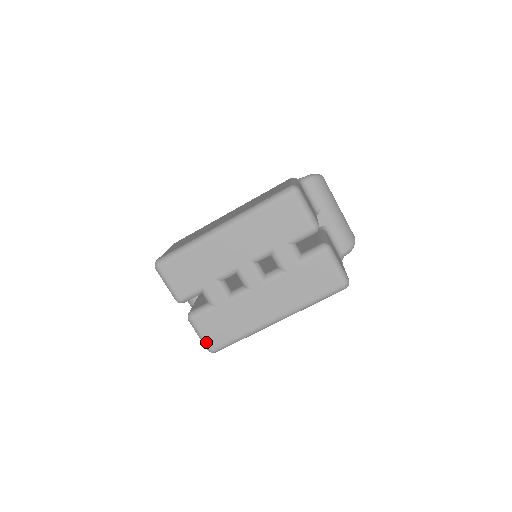
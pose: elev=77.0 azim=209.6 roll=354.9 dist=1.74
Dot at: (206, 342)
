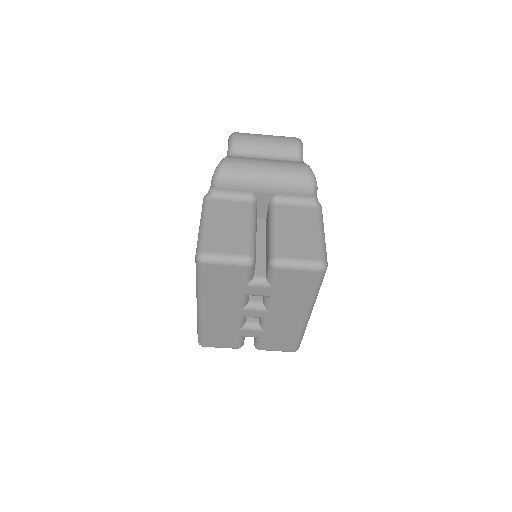
Dot at: (284, 351)
